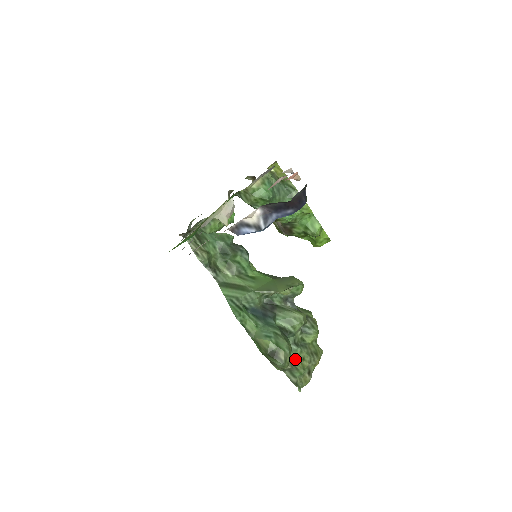
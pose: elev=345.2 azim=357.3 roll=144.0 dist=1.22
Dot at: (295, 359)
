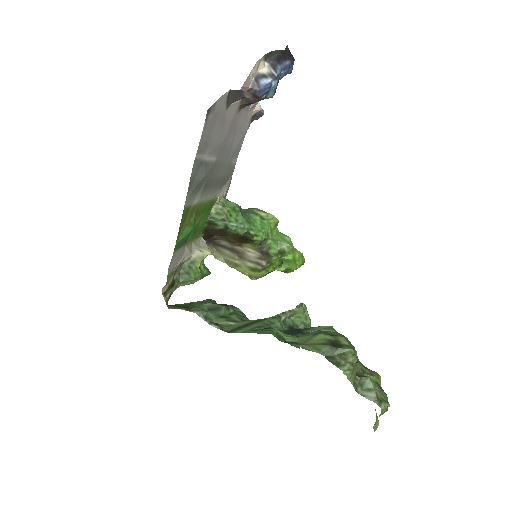
Dot at: (356, 372)
